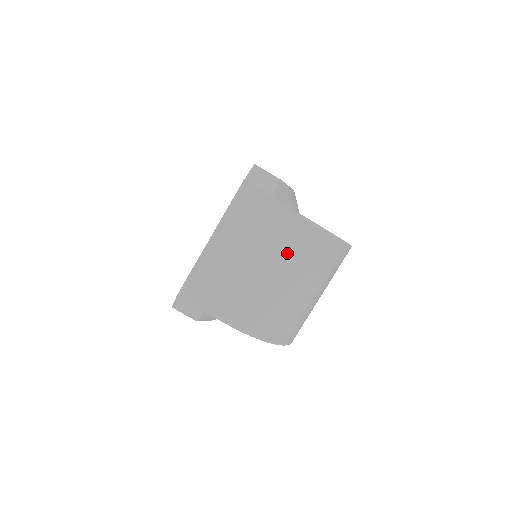
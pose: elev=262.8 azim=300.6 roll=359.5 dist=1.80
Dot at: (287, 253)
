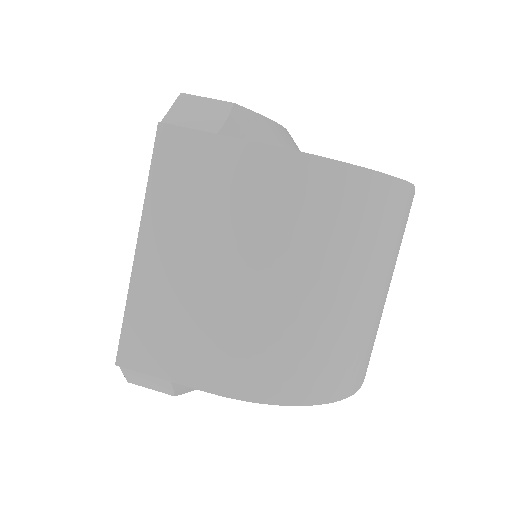
Dot at: (281, 231)
